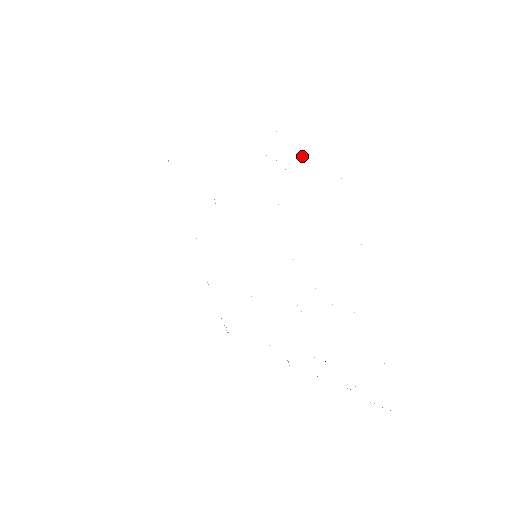
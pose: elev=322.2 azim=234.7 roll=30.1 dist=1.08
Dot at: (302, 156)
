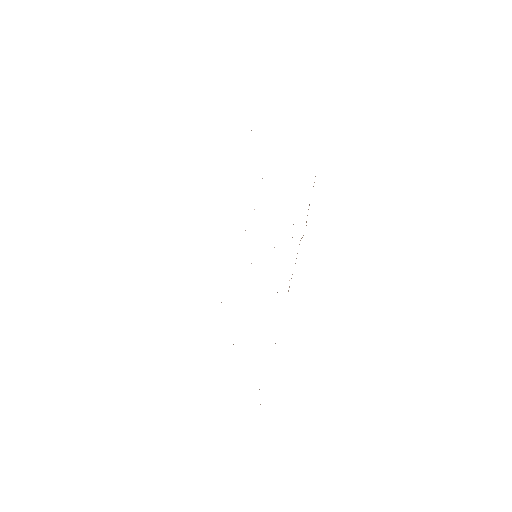
Dot at: occluded
